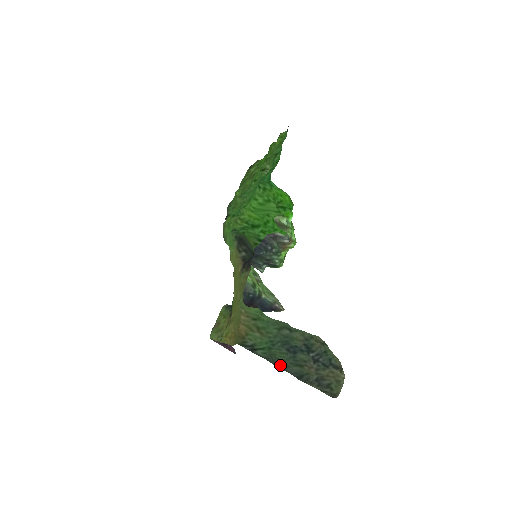
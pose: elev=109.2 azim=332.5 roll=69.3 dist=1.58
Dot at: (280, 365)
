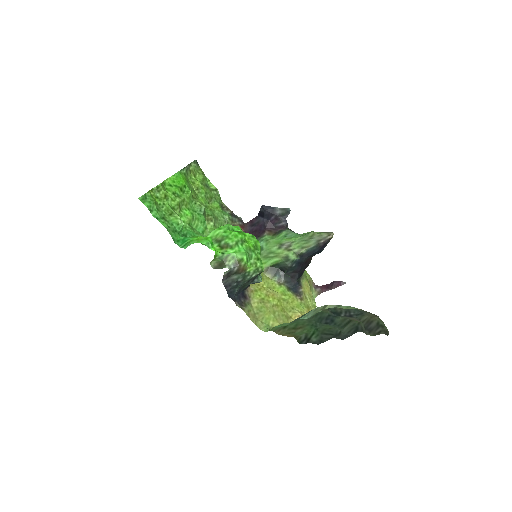
Dot at: (336, 331)
